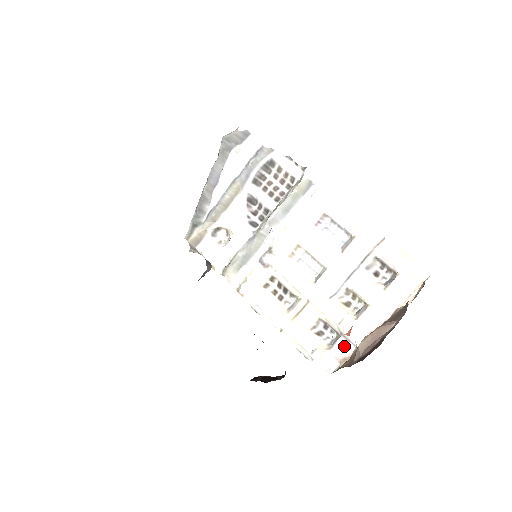
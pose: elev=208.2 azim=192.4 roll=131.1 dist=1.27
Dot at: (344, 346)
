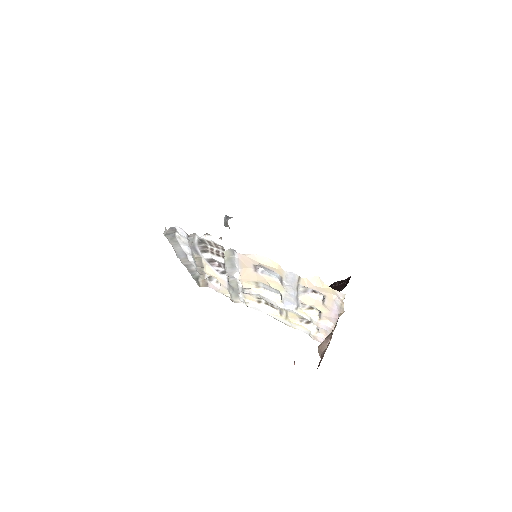
Dot at: (325, 331)
